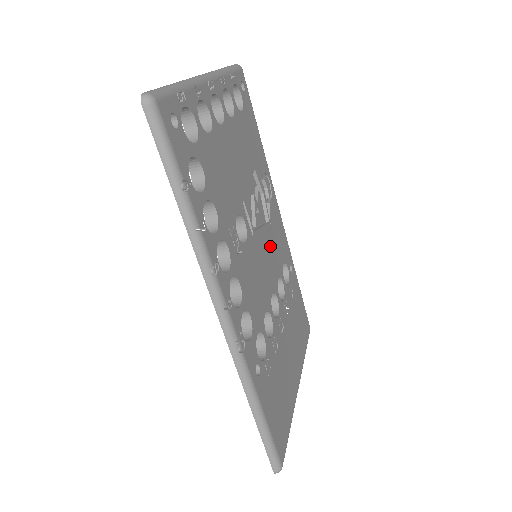
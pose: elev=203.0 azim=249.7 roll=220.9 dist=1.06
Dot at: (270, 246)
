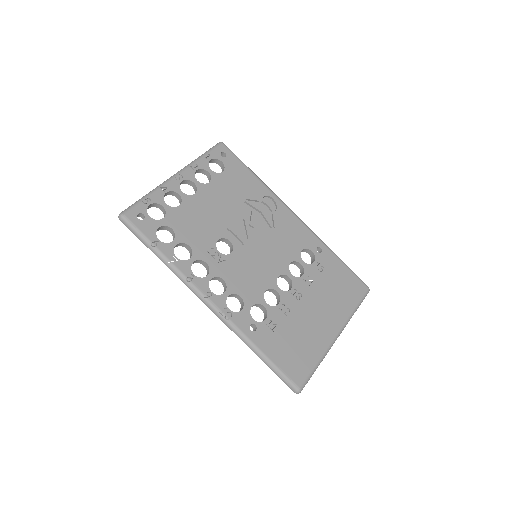
Dot at: (274, 244)
